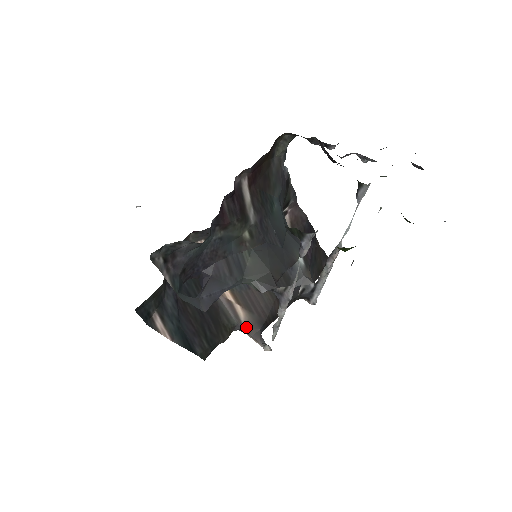
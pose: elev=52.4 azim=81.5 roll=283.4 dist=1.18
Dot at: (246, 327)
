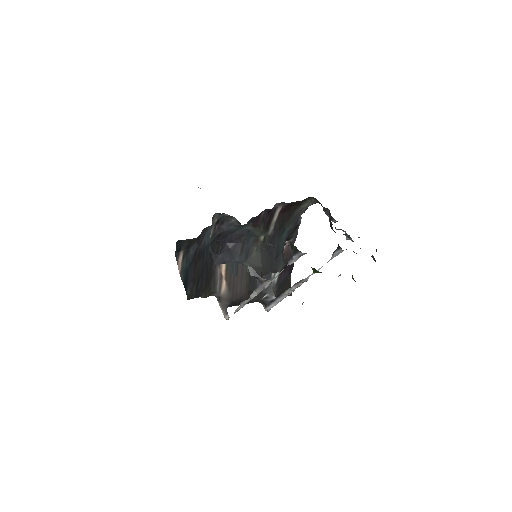
Dot at: (221, 297)
